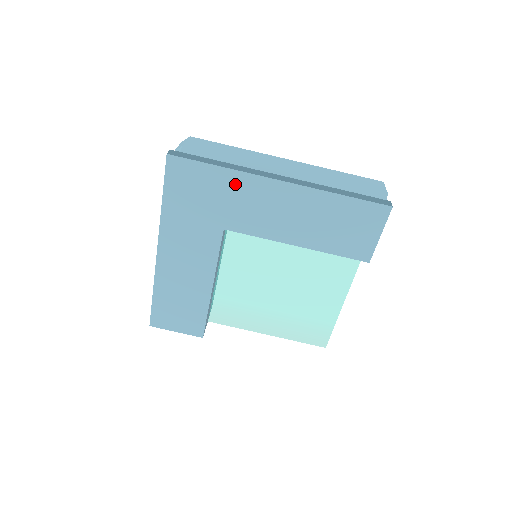
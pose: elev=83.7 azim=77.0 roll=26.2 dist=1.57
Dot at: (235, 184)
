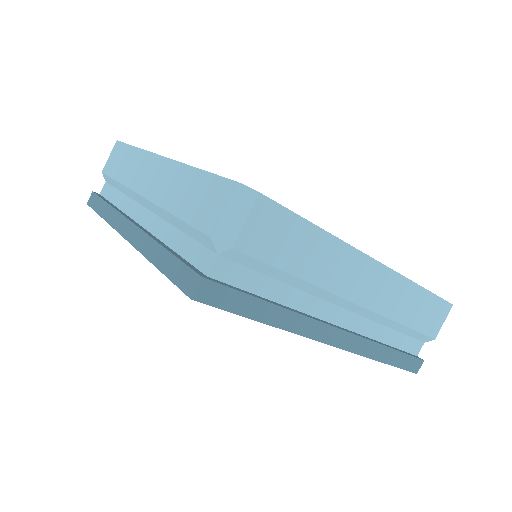
Dot at: occluded
